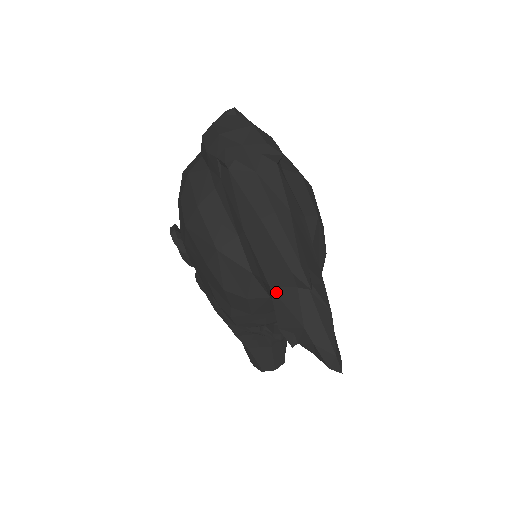
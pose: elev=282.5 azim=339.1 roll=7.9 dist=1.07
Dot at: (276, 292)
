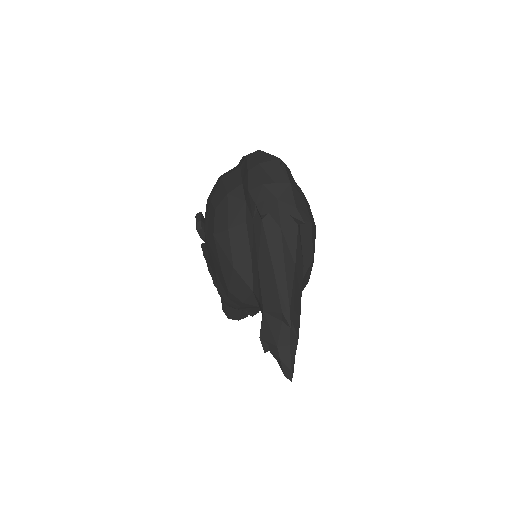
Dot at: (267, 317)
